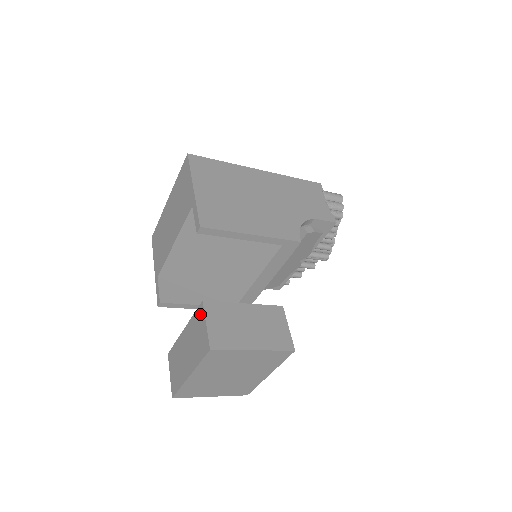
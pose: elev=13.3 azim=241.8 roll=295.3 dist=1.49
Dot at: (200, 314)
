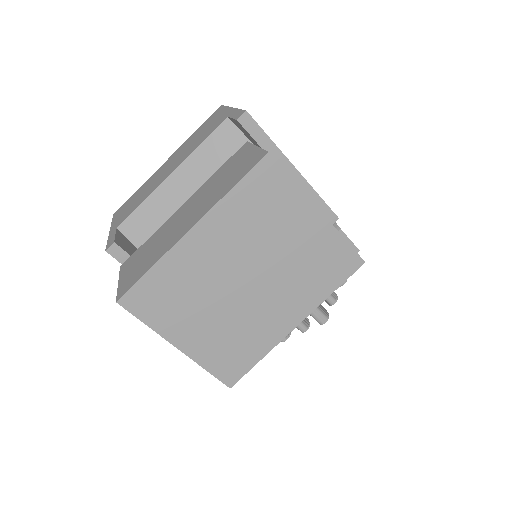
Dot at: (239, 153)
